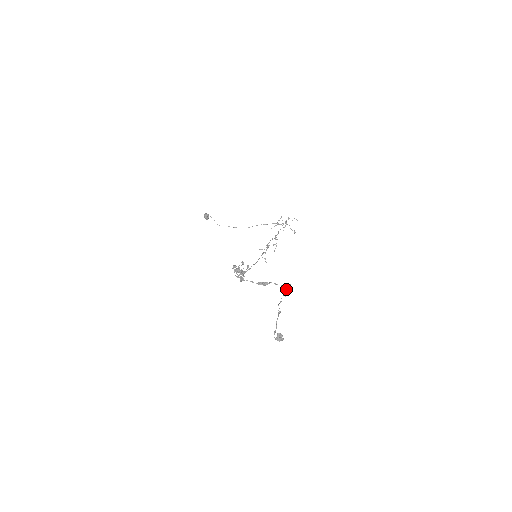
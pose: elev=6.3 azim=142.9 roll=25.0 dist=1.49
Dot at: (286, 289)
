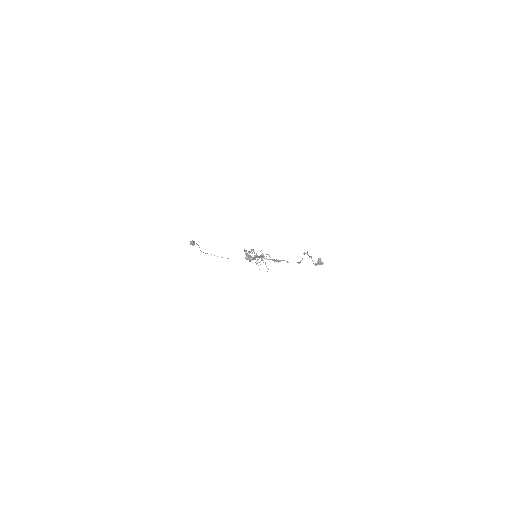
Dot at: (302, 258)
